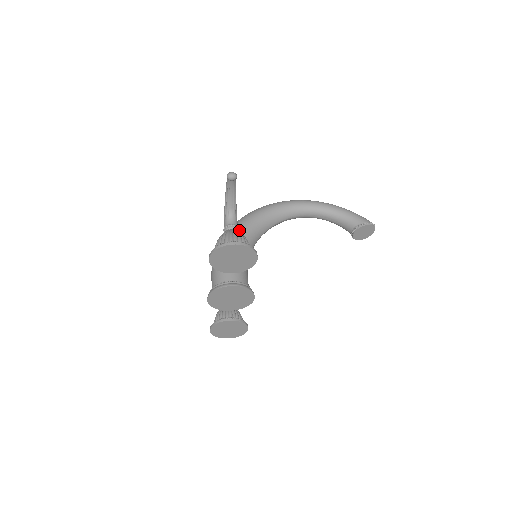
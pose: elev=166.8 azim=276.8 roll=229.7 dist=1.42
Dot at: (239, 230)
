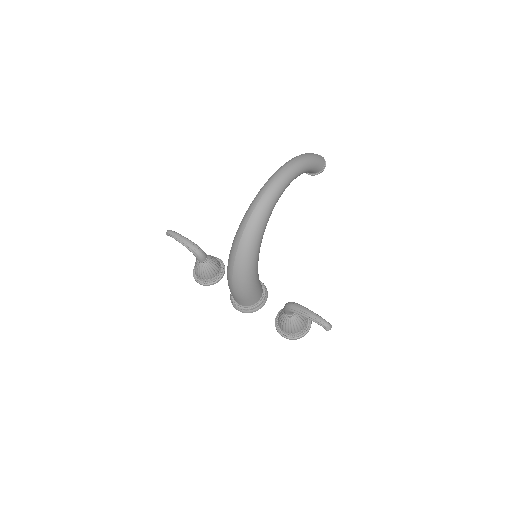
Dot at: (255, 263)
